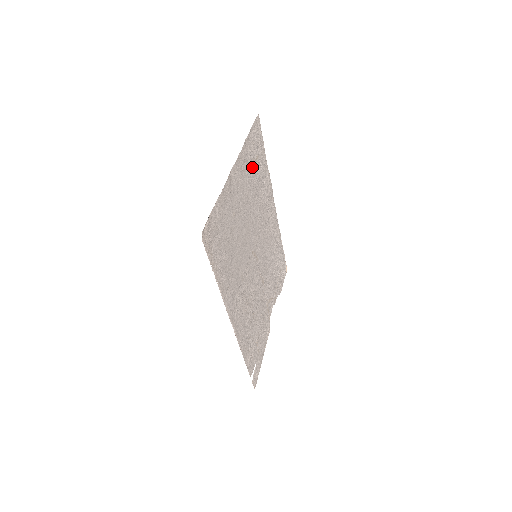
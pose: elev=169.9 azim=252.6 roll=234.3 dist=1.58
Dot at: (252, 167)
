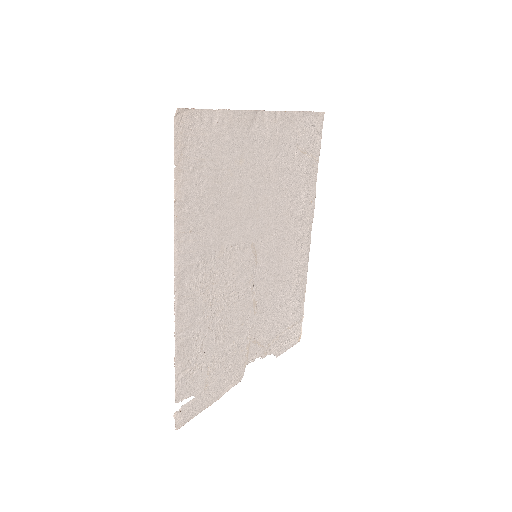
Dot at: (293, 152)
